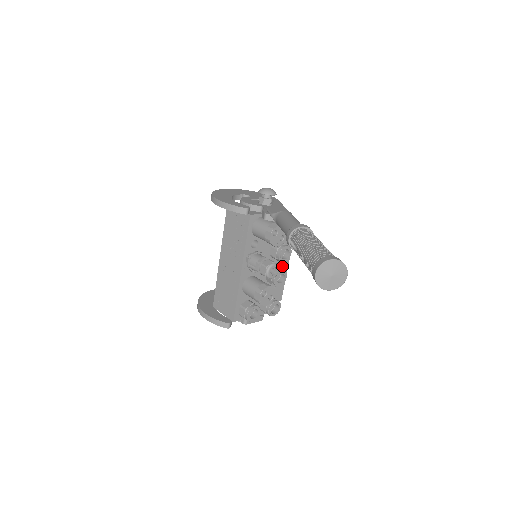
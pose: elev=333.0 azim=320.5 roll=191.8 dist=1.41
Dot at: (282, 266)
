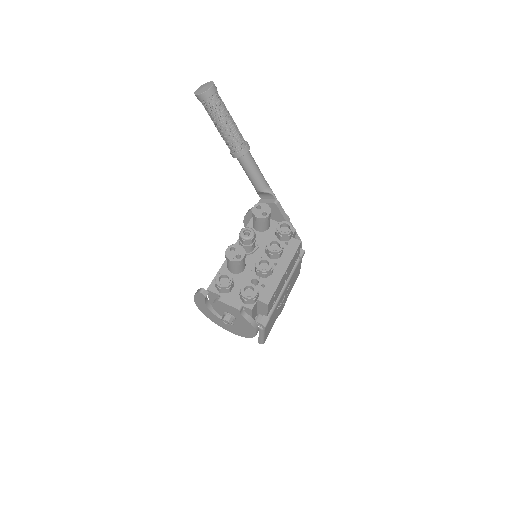
Dot at: (277, 270)
